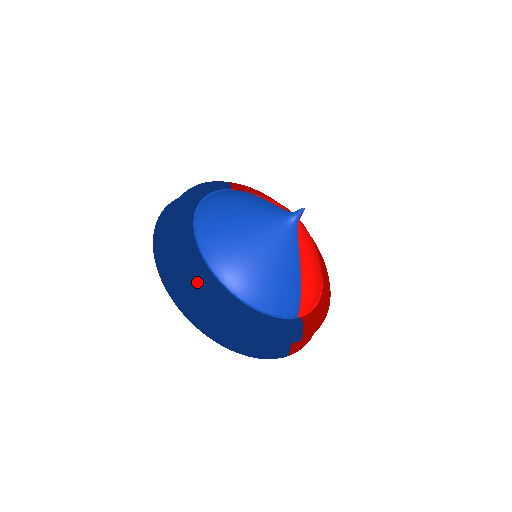
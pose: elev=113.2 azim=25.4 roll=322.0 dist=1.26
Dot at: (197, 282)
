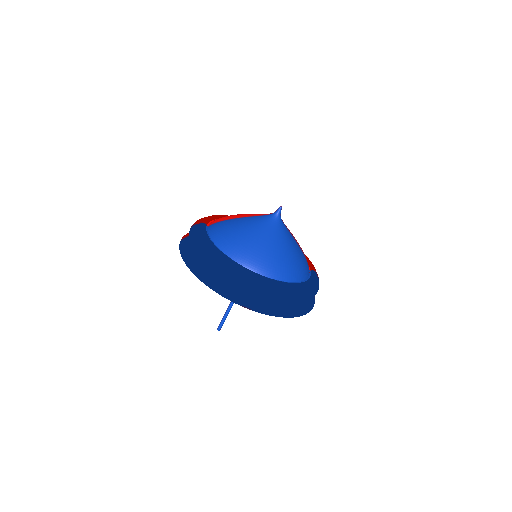
Dot at: (275, 291)
